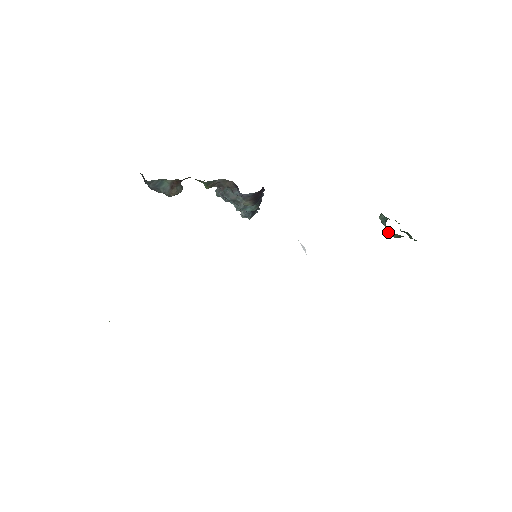
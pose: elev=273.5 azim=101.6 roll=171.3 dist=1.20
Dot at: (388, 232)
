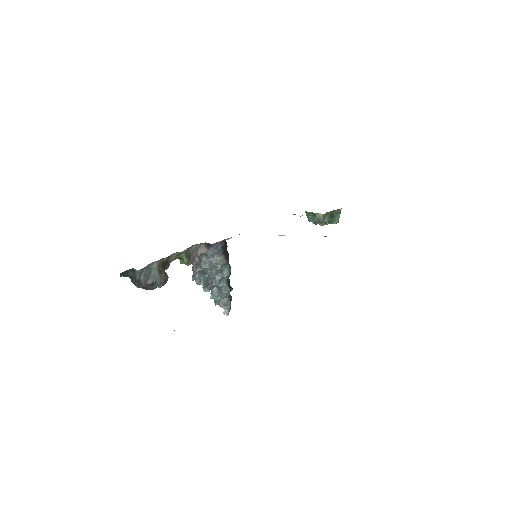
Dot at: (321, 216)
